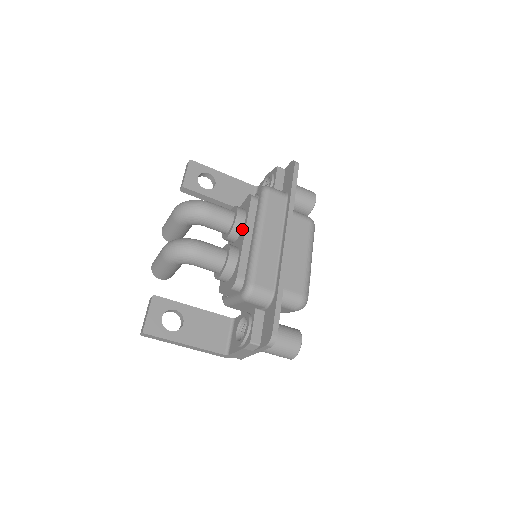
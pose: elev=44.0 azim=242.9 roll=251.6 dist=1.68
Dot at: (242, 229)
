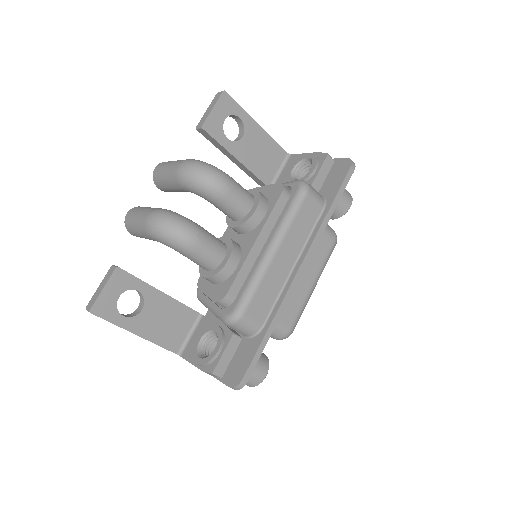
Dot at: (255, 227)
